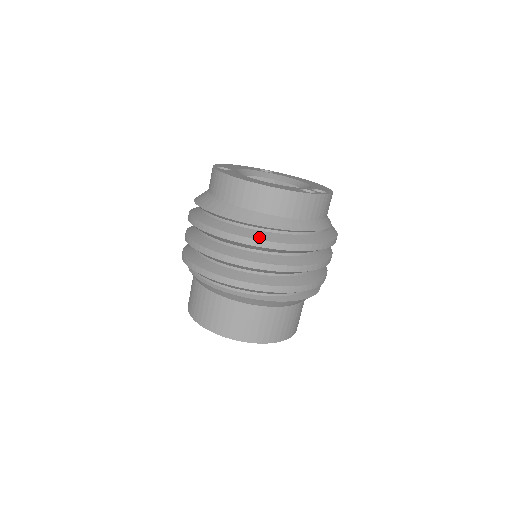
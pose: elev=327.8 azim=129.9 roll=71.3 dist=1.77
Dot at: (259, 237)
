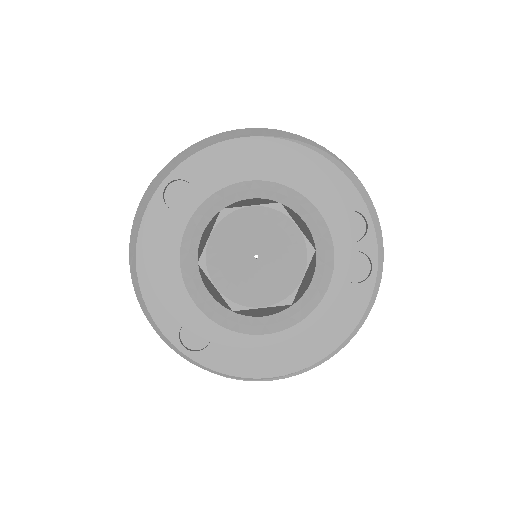
Dot at: (336, 350)
